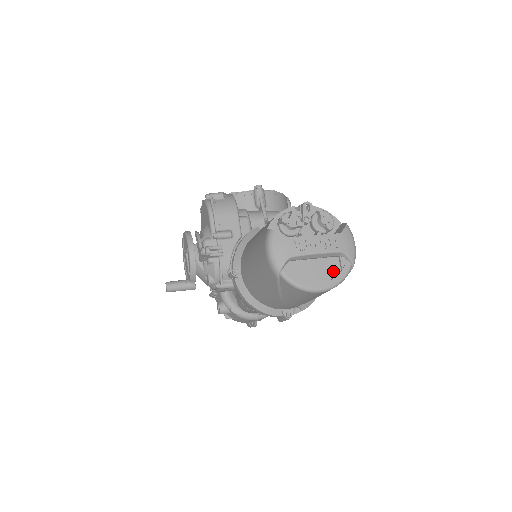
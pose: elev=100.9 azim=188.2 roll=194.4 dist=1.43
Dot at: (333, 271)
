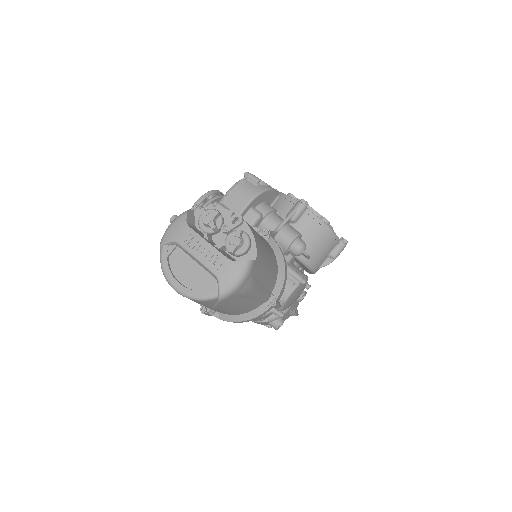
Dot at: (200, 285)
